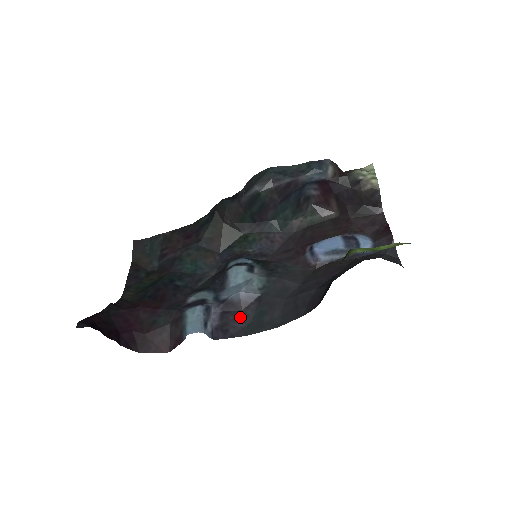
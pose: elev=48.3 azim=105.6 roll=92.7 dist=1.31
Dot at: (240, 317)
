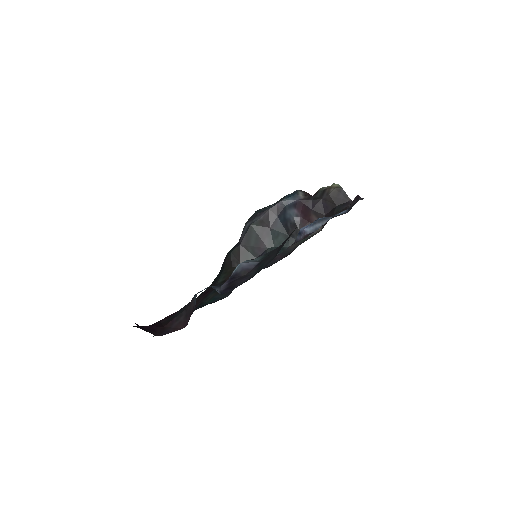
Dot at: (244, 277)
